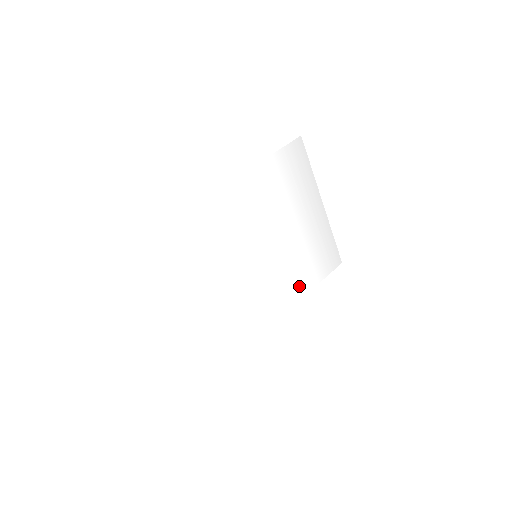
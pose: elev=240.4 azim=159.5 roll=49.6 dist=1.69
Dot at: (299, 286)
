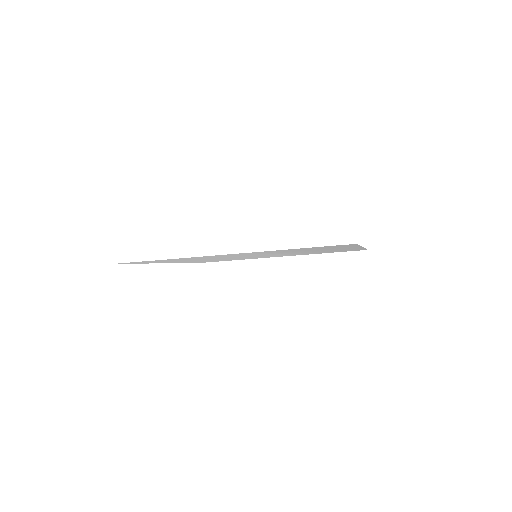
Dot at: (303, 254)
